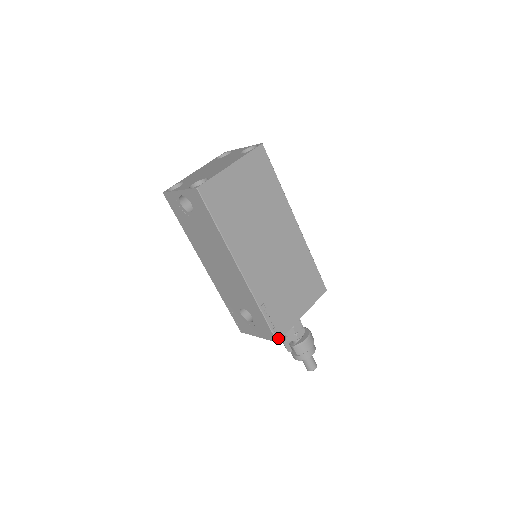
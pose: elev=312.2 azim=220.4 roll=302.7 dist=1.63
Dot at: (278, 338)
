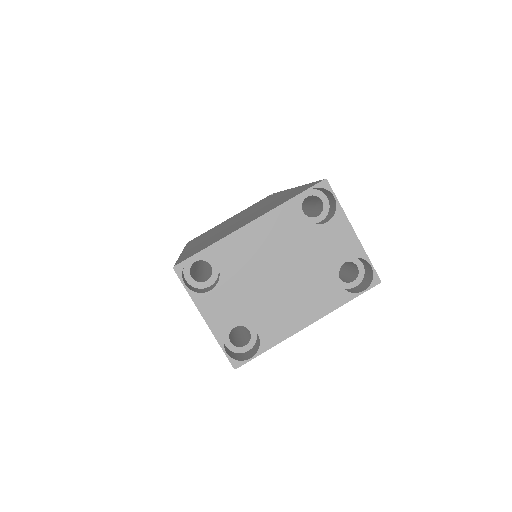
Dot at: occluded
